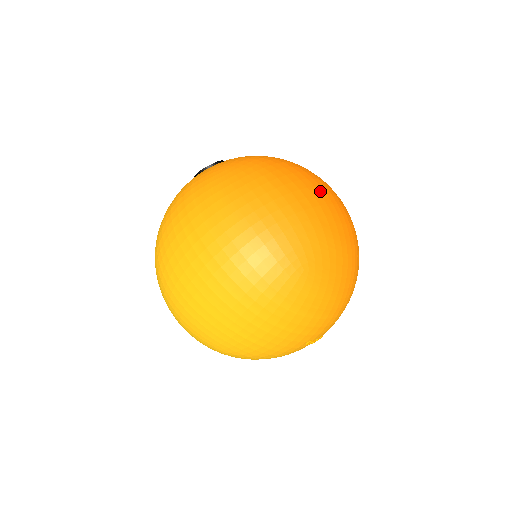
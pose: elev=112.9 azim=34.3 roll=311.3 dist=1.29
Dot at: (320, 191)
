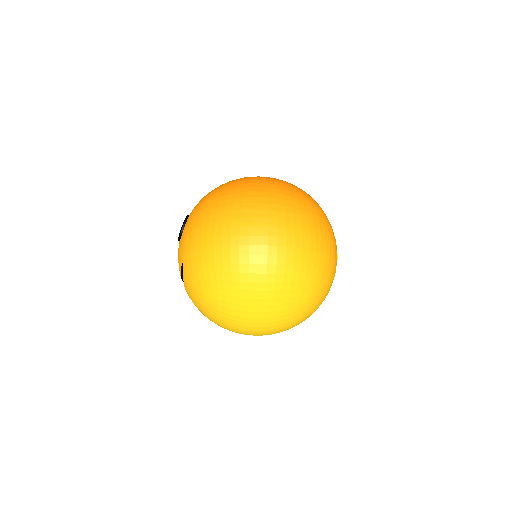
Dot at: occluded
